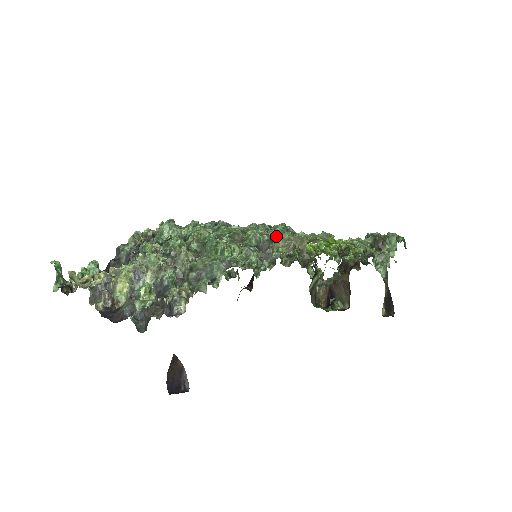
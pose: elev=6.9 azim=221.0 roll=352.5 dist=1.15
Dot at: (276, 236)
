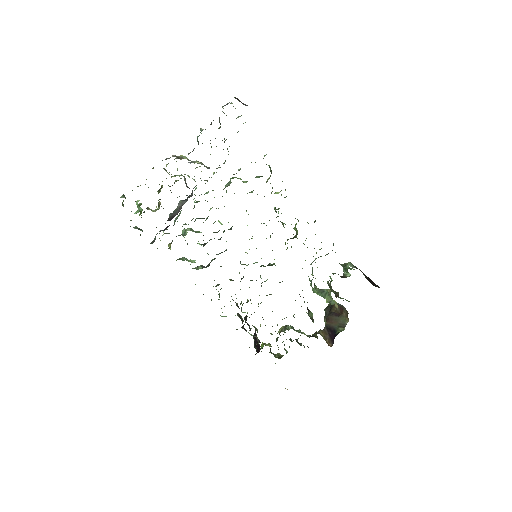
Dot at: occluded
